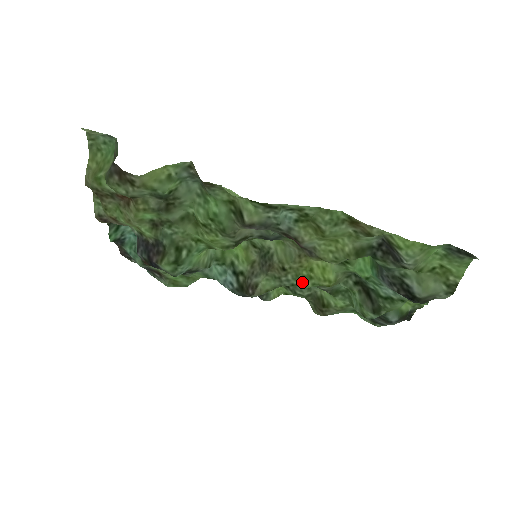
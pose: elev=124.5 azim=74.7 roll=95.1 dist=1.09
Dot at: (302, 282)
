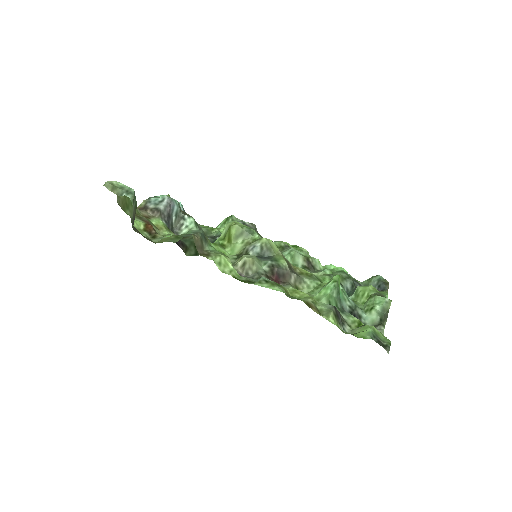
Dot at: occluded
